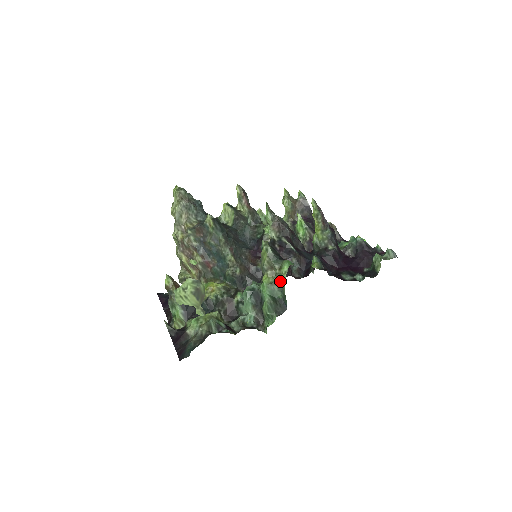
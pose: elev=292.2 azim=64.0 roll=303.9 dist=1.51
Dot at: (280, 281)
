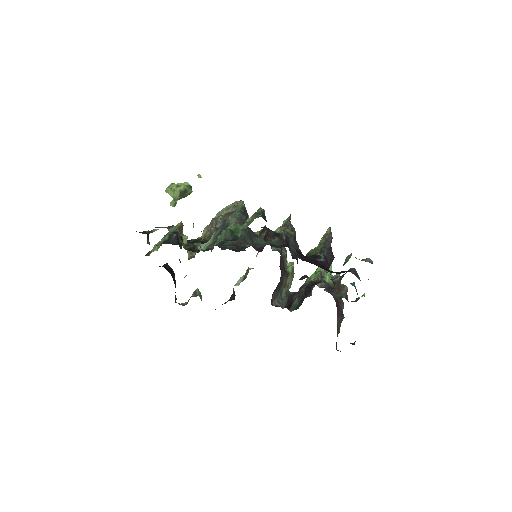
Dot at: (248, 224)
